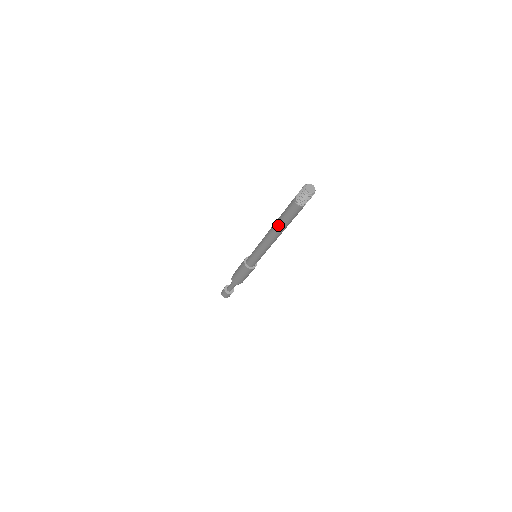
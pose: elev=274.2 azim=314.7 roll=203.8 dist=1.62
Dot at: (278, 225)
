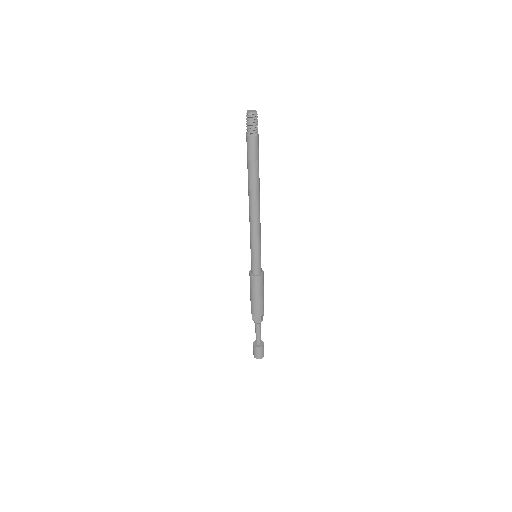
Dot at: (250, 182)
